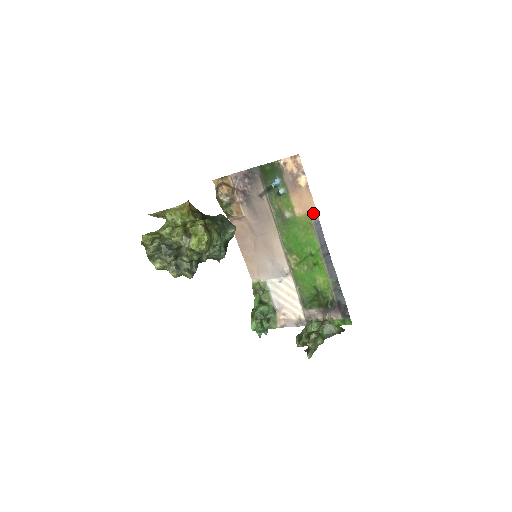
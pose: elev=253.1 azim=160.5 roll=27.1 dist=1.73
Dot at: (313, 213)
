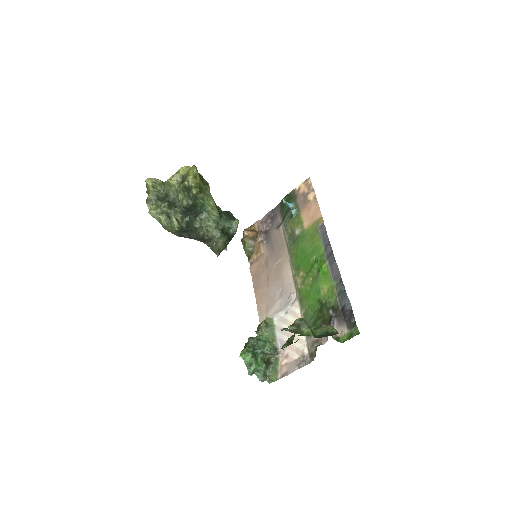
Dot at: (319, 219)
